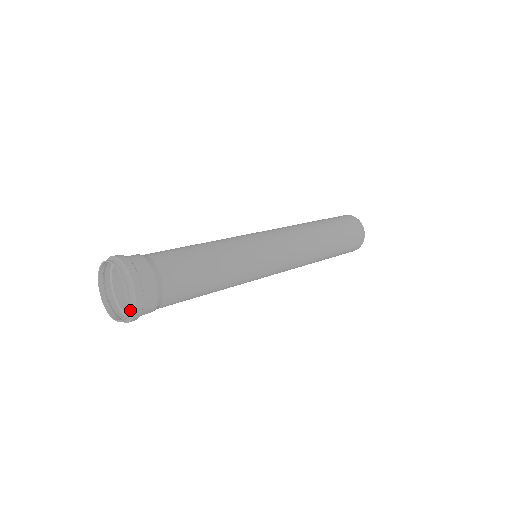
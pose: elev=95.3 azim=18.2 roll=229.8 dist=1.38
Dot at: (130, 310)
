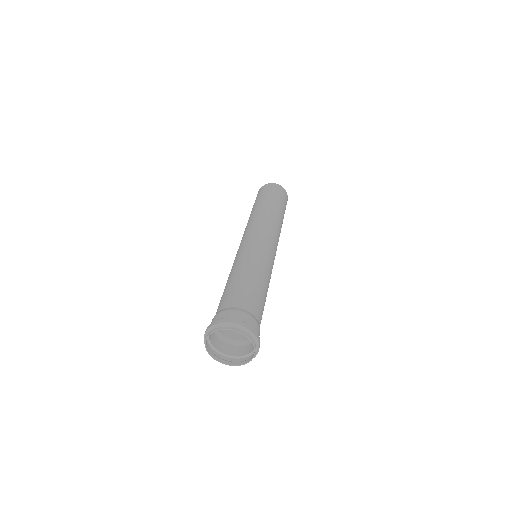
Dot at: (250, 360)
